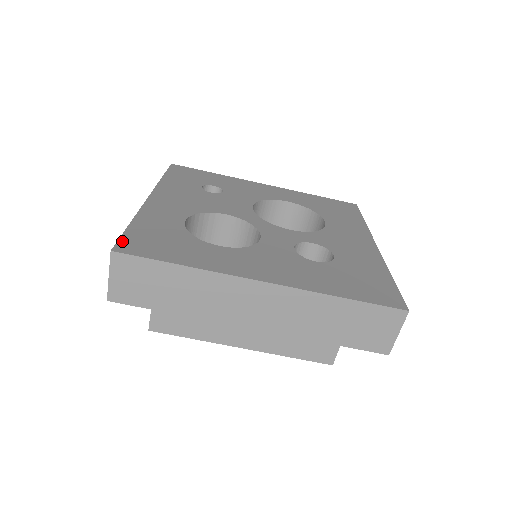
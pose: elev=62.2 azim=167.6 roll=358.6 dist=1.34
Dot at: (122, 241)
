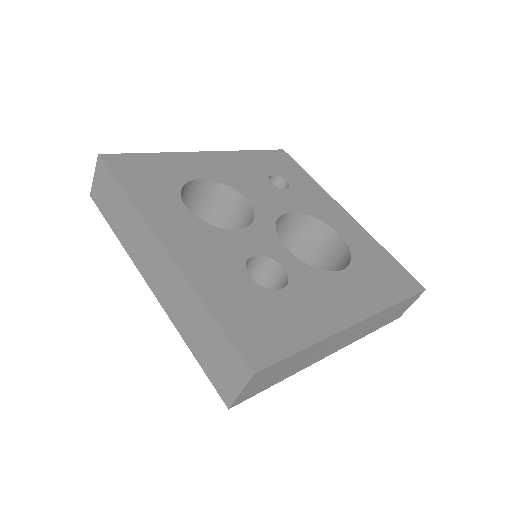
Dot at: (119, 156)
